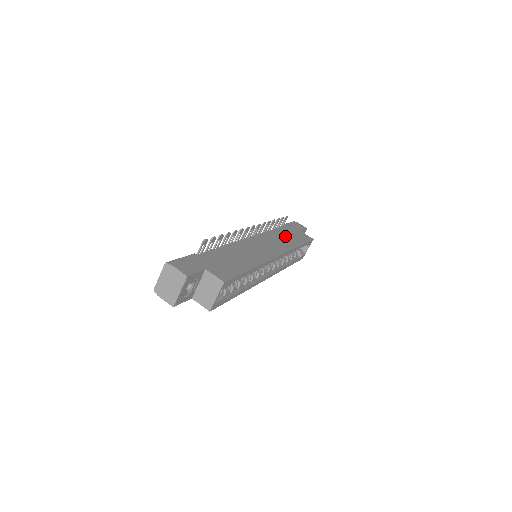
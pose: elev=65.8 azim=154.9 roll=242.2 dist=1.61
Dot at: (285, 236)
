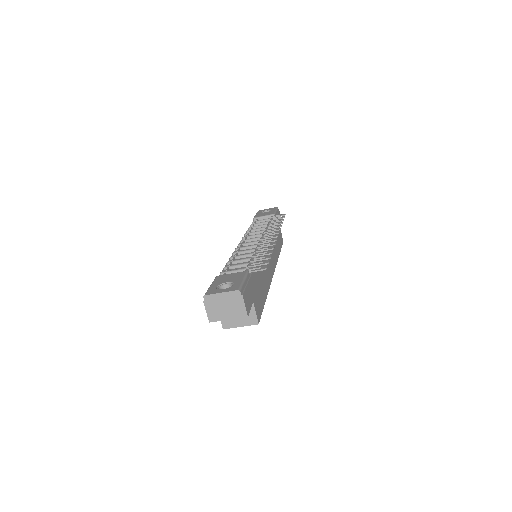
Dot at: occluded
